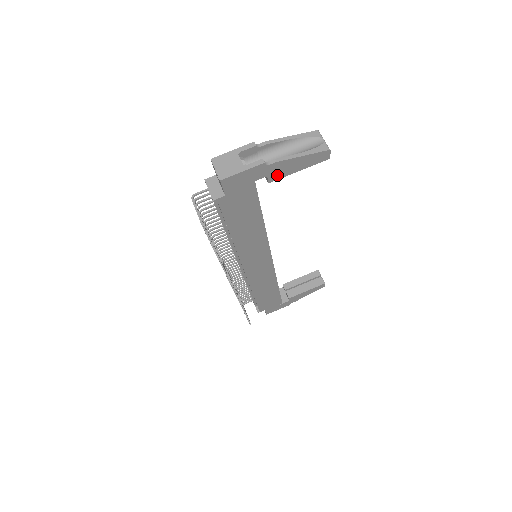
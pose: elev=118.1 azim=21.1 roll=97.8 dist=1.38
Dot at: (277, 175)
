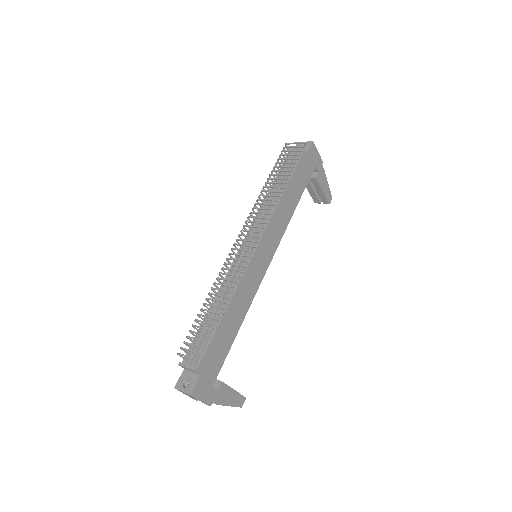
Dot at: (319, 179)
